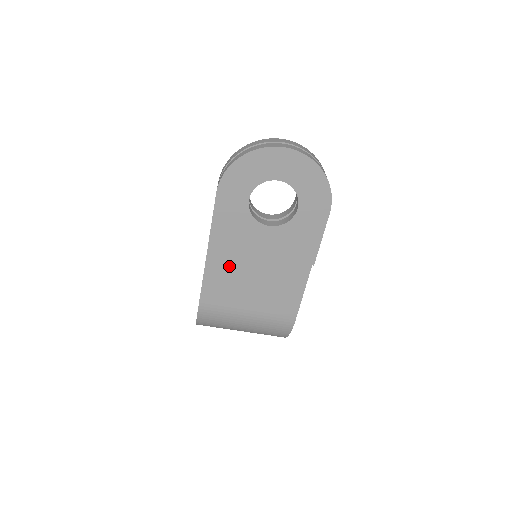
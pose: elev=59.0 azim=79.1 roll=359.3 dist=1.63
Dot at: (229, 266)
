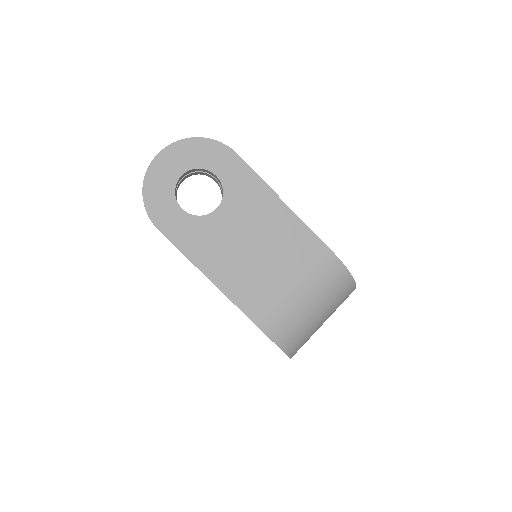
Dot at: (236, 271)
